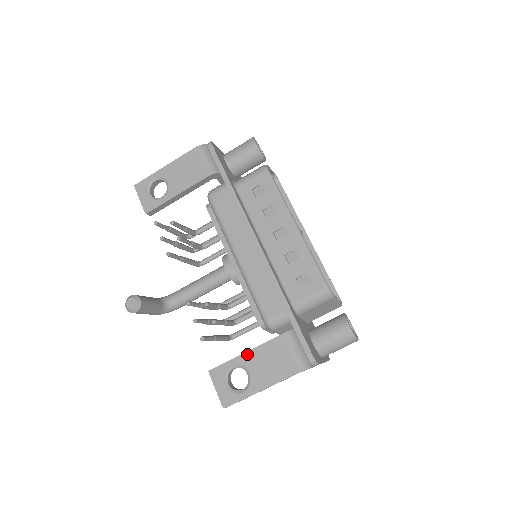
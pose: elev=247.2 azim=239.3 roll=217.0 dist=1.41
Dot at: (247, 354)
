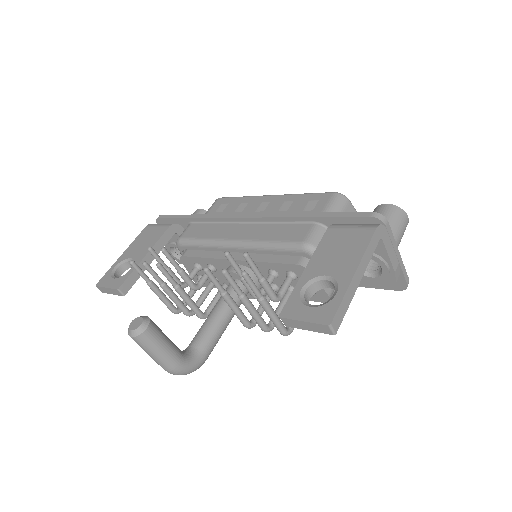
Dot at: (308, 267)
